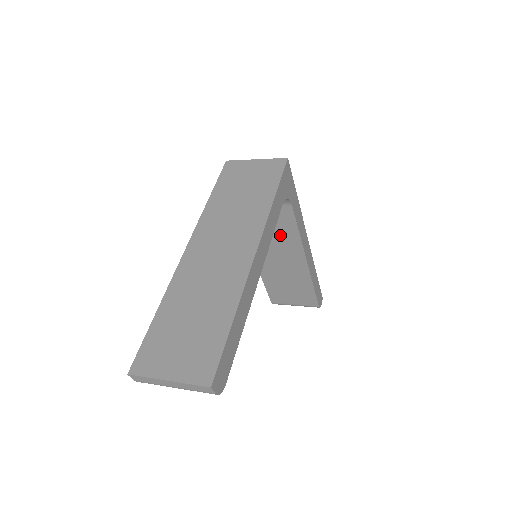
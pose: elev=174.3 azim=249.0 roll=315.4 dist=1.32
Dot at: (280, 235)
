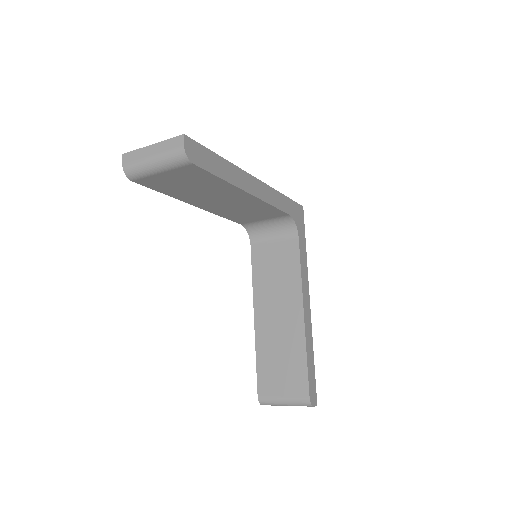
Dot at: (284, 277)
